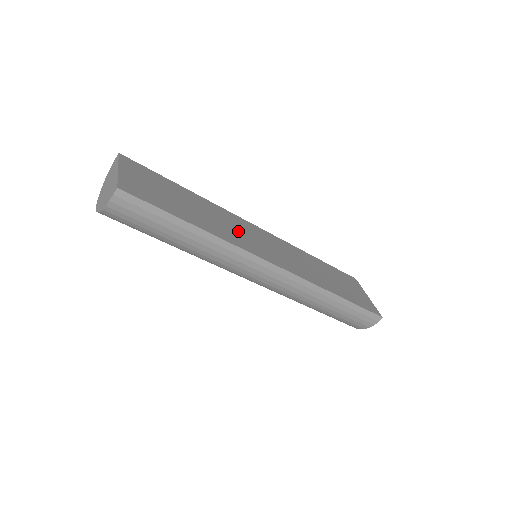
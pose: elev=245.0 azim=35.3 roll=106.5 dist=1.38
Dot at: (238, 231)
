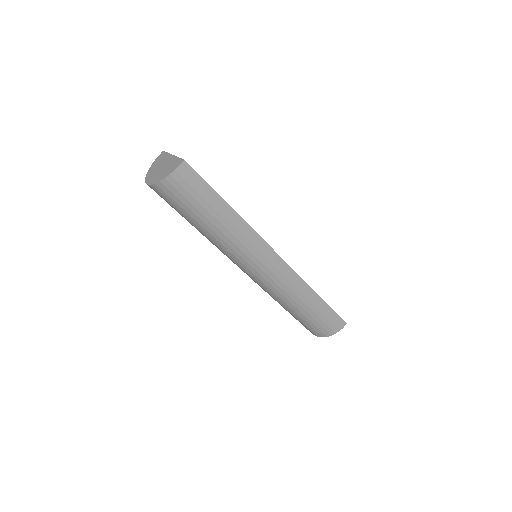
Dot at: occluded
